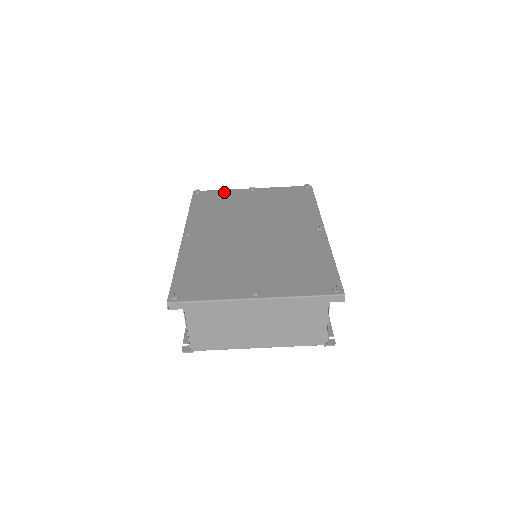
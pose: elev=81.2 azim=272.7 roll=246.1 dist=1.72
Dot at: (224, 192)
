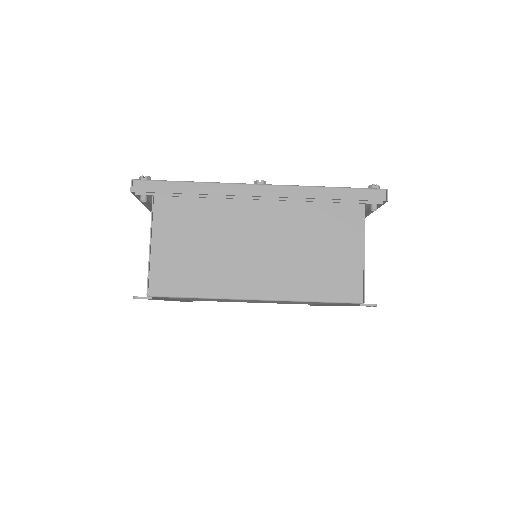
Dot at: occluded
